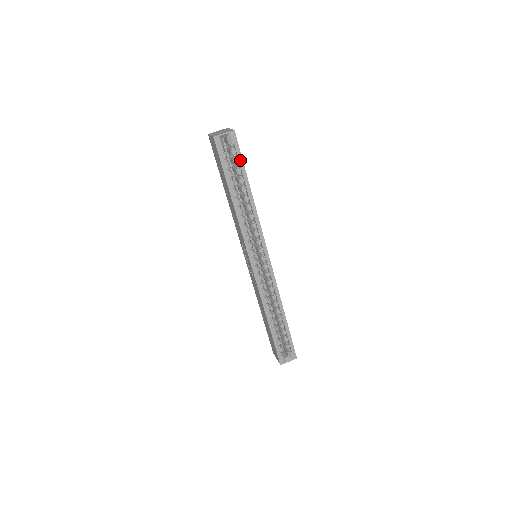
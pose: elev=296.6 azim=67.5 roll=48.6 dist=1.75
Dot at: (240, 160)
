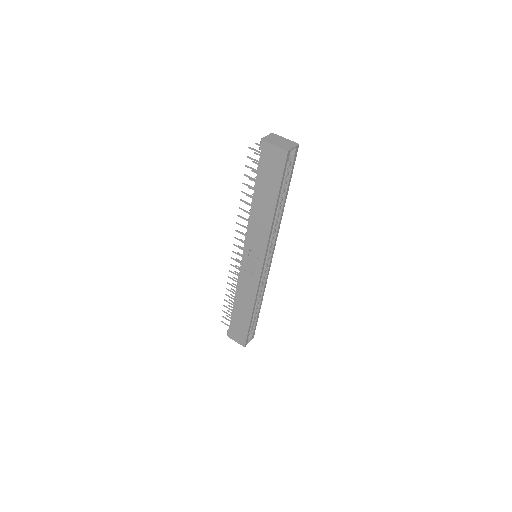
Dot at: (291, 172)
